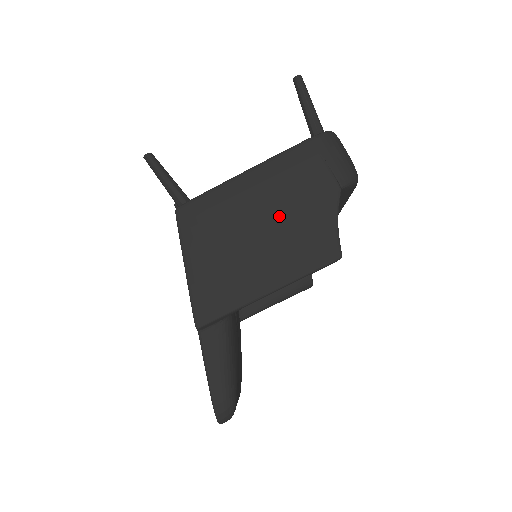
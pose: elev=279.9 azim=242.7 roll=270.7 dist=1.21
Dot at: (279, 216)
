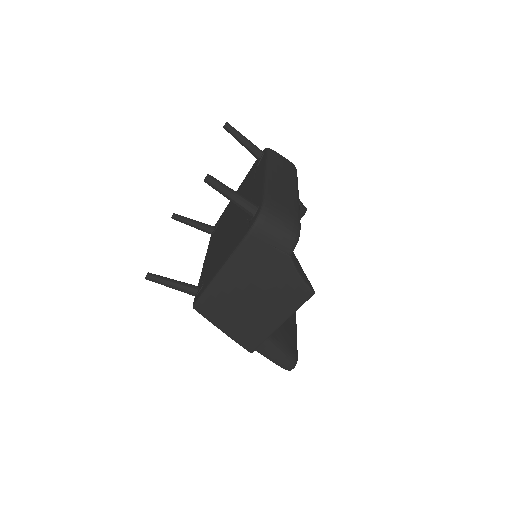
Dot at: (260, 289)
